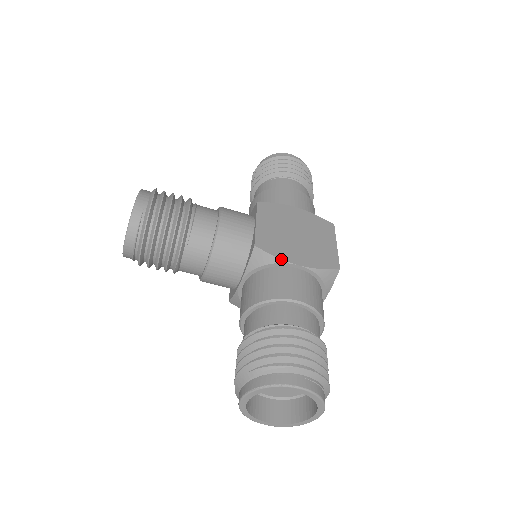
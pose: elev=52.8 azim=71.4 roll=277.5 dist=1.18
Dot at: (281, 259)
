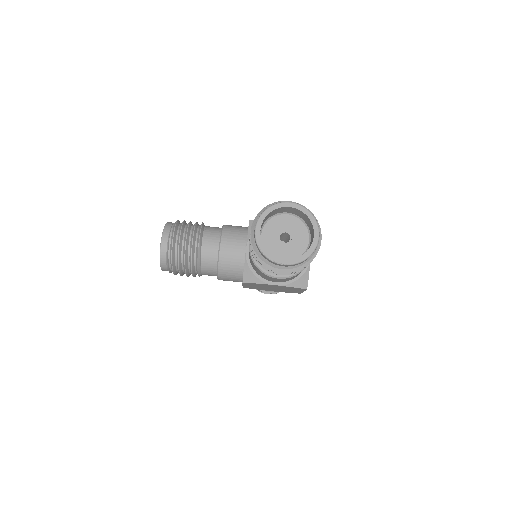
Dot at: occluded
